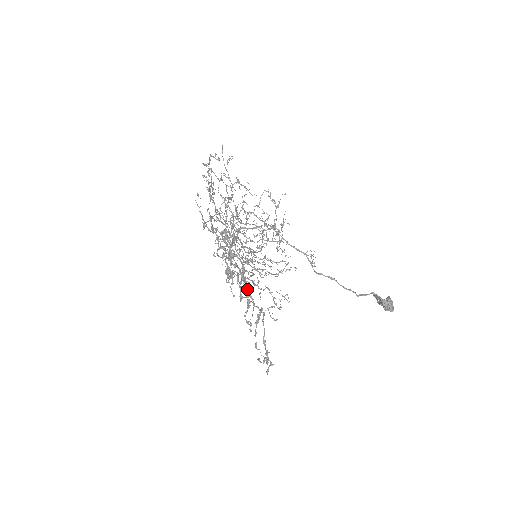
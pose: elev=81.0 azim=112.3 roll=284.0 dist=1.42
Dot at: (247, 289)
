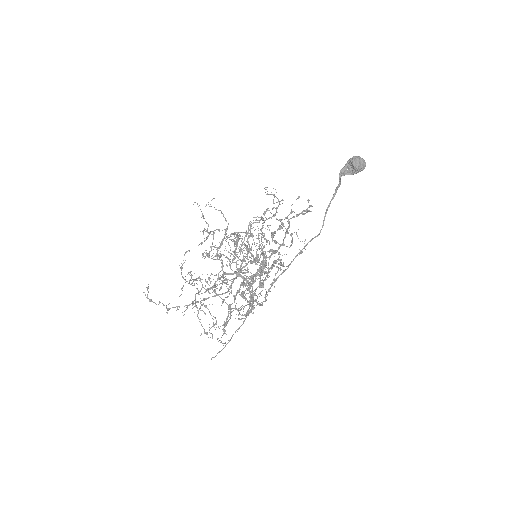
Dot at: occluded
